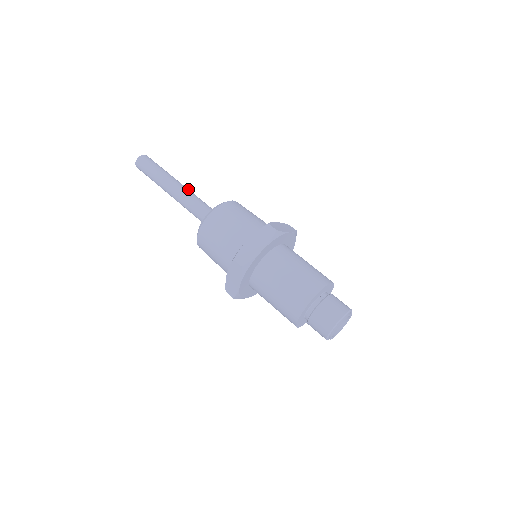
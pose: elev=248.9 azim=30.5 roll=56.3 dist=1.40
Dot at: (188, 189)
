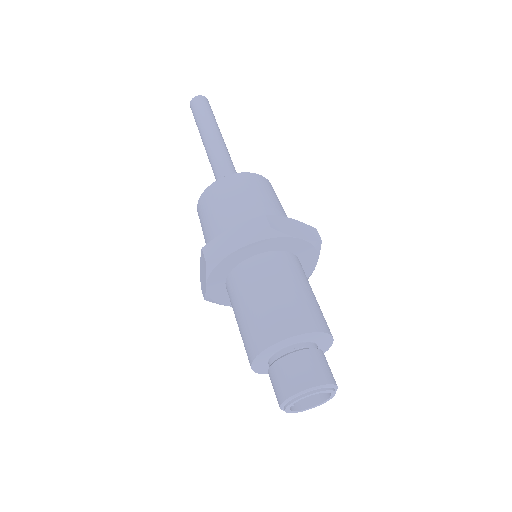
Dot at: (225, 147)
